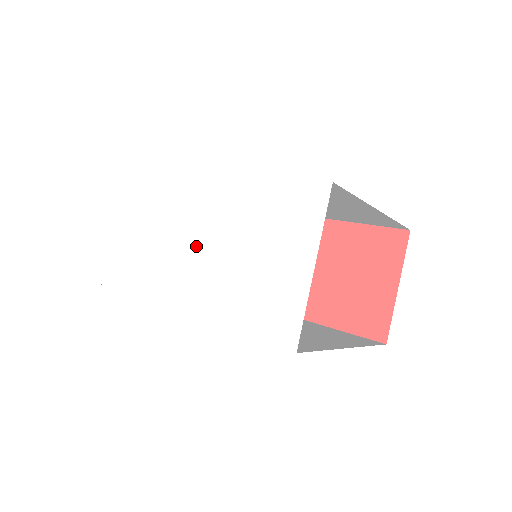
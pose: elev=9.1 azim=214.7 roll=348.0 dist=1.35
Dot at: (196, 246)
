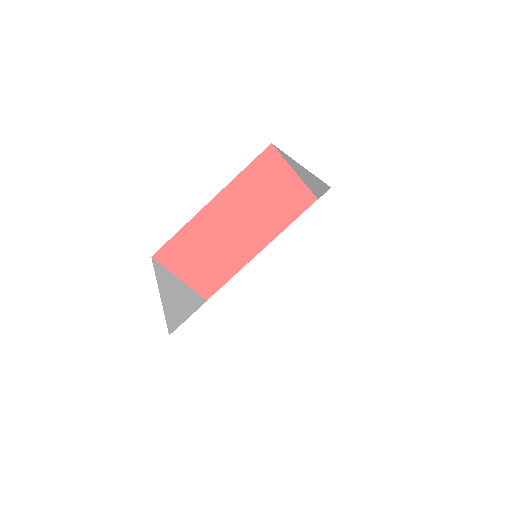
Dot at: (286, 292)
